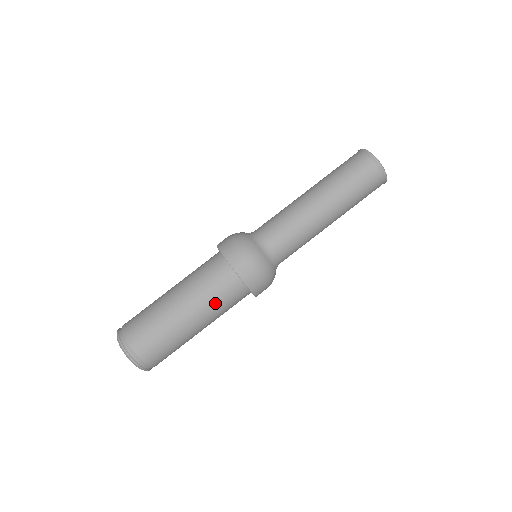
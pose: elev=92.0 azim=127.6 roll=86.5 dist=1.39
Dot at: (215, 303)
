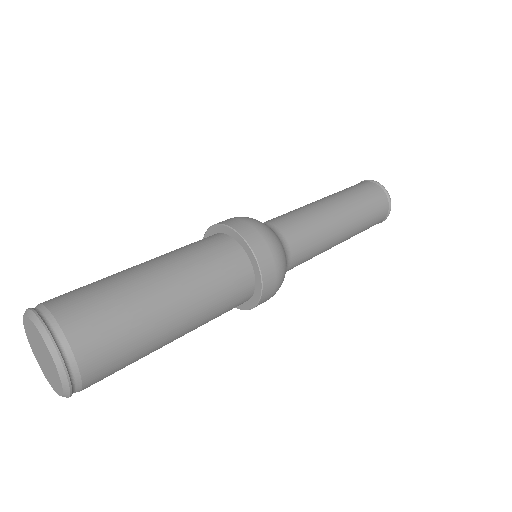
Dot at: (200, 263)
